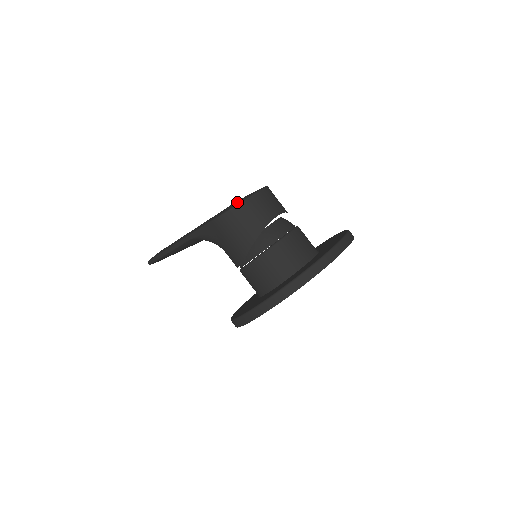
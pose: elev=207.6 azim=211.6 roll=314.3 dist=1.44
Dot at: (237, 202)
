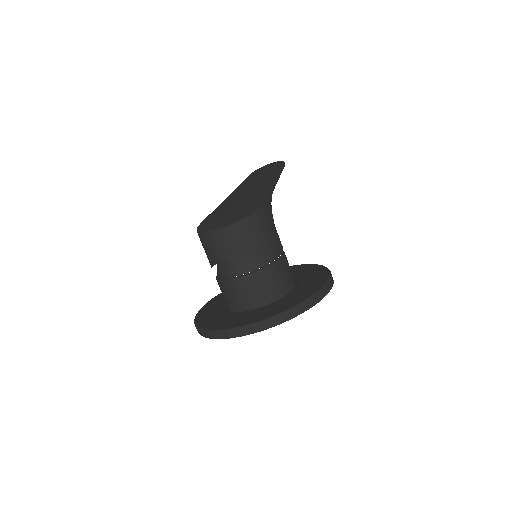
Dot at: (209, 226)
